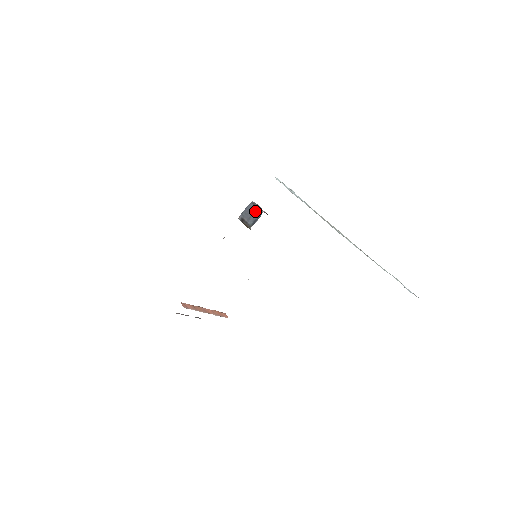
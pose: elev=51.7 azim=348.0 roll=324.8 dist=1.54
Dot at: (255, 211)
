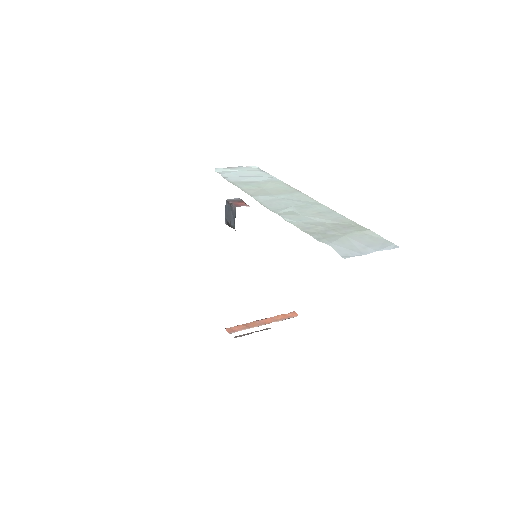
Dot at: (231, 210)
